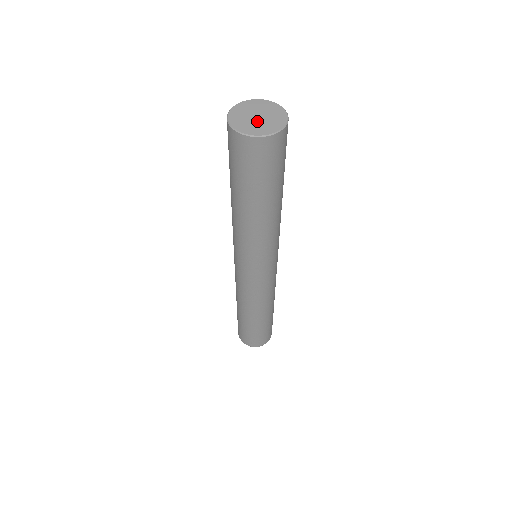
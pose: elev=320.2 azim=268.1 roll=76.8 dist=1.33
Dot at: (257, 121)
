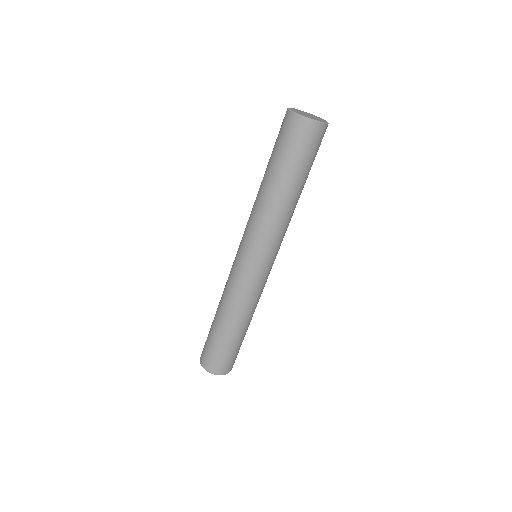
Dot at: (307, 115)
